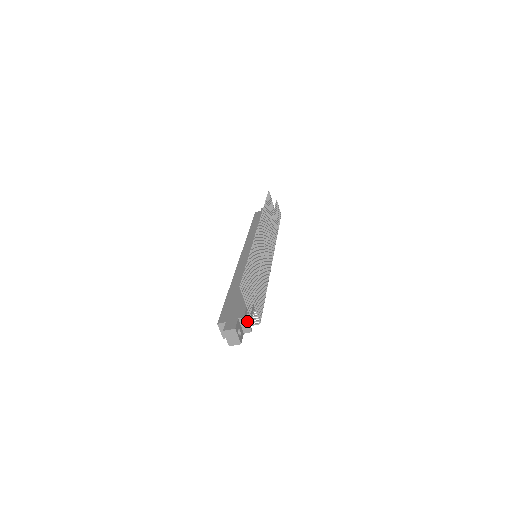
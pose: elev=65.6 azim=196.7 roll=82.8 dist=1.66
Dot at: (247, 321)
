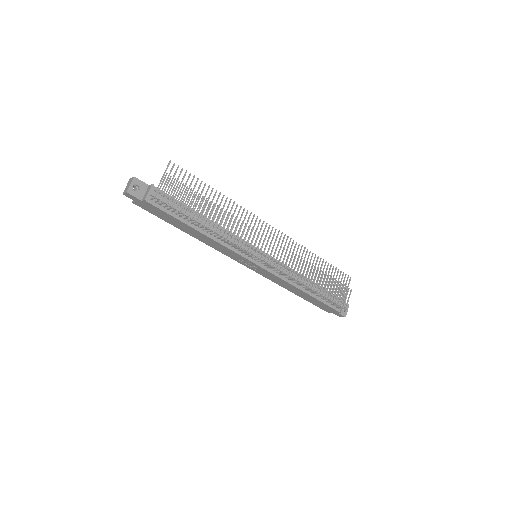
Dot at: (150, 188)
